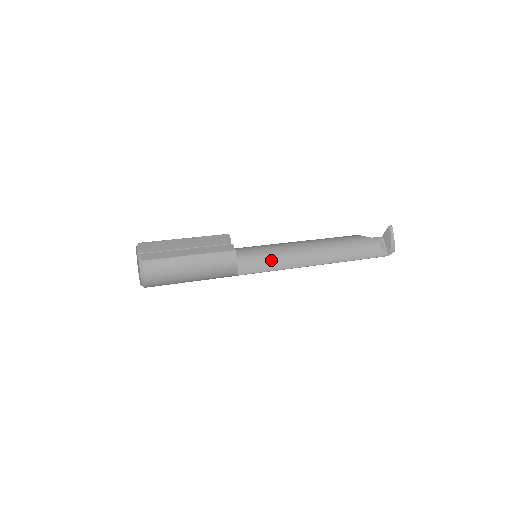
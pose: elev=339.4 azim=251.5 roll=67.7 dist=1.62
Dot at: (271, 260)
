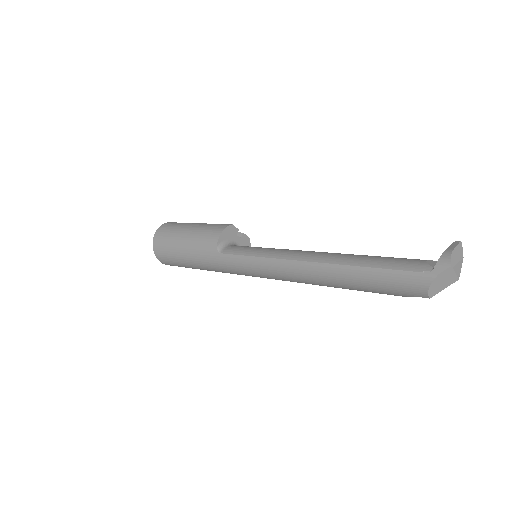
Dot at: (261, 248)
